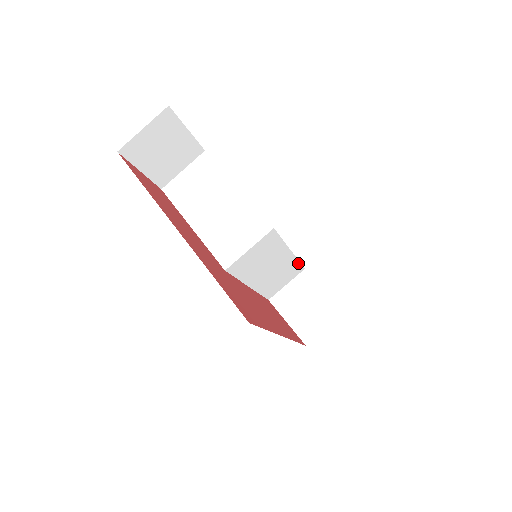
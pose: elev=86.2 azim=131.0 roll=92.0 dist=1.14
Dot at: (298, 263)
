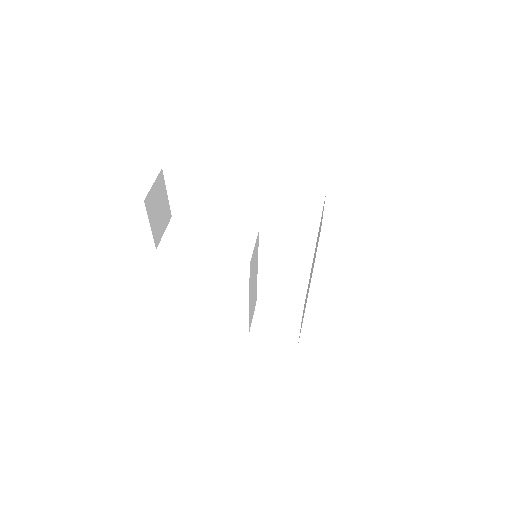
Dot at: (256, 291)
